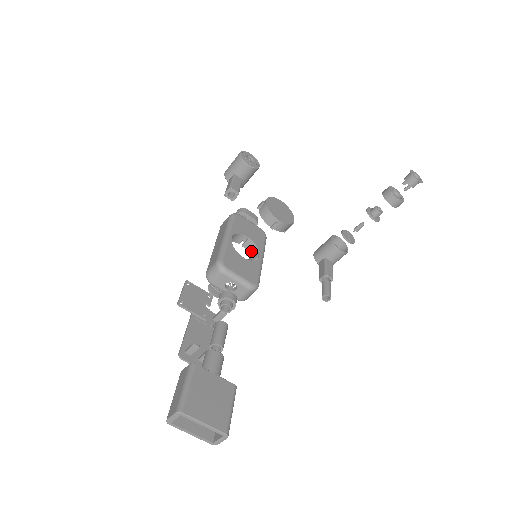
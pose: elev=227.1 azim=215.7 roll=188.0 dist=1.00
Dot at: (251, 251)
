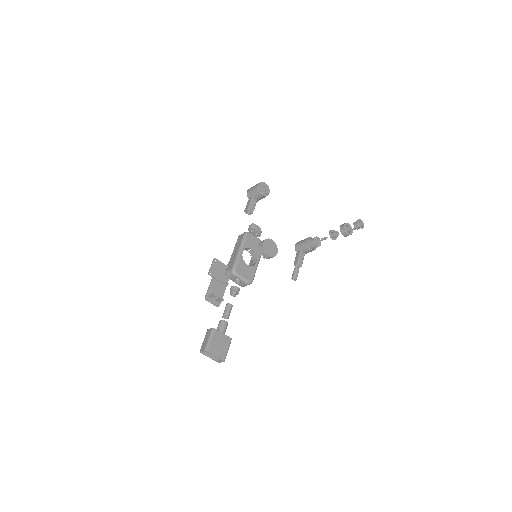
Dot at: (253, 256)
